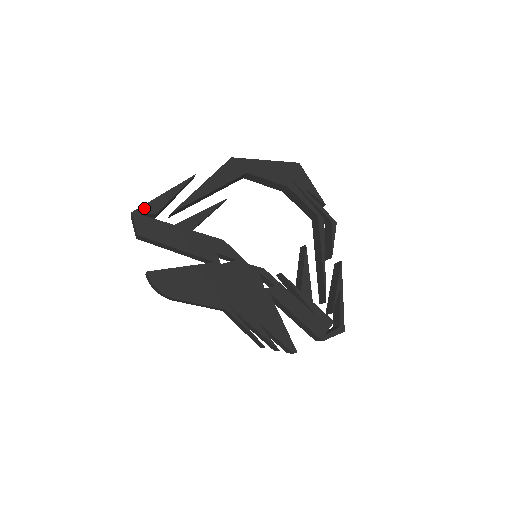
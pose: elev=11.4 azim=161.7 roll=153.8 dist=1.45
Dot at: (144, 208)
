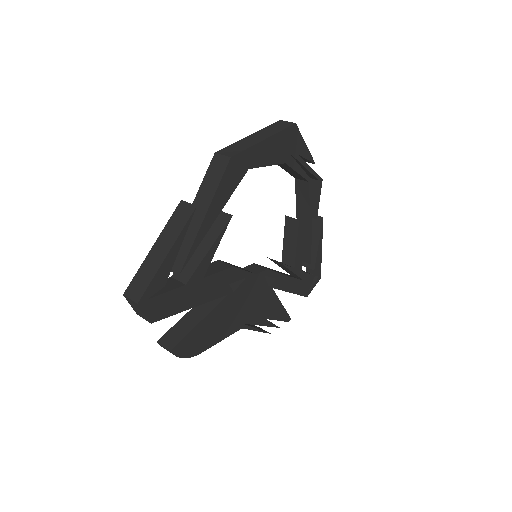
Dot at: (150, 289)
